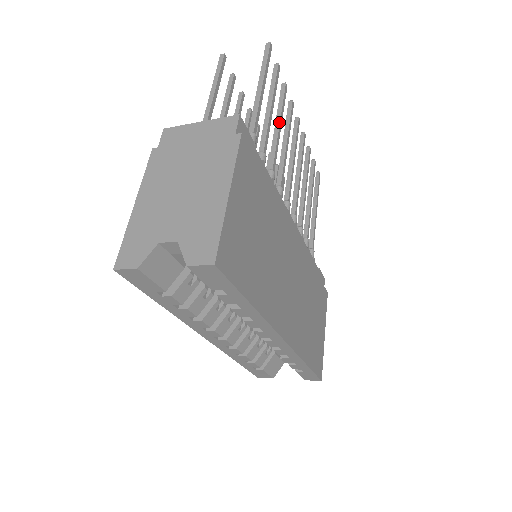
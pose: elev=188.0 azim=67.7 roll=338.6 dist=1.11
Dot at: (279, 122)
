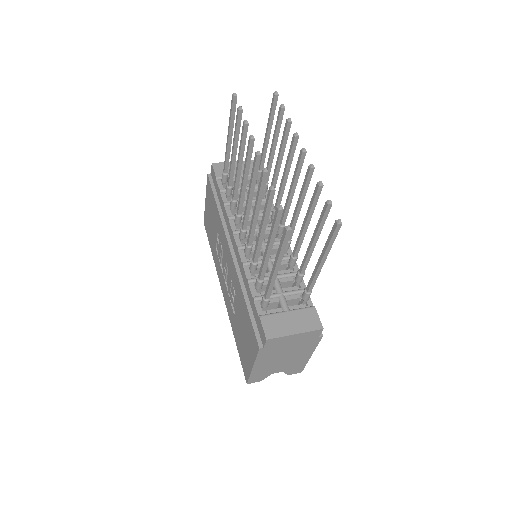
Dot at: occluded
